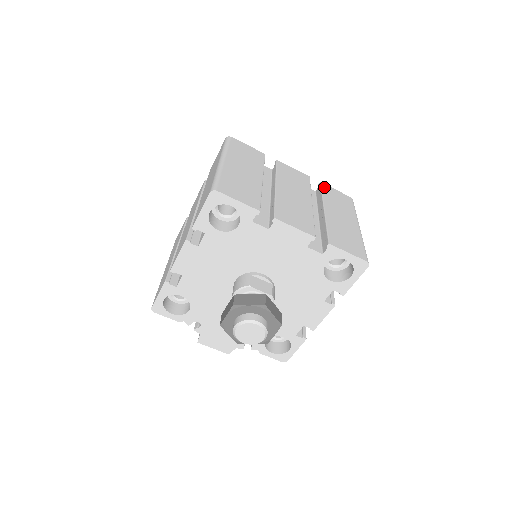
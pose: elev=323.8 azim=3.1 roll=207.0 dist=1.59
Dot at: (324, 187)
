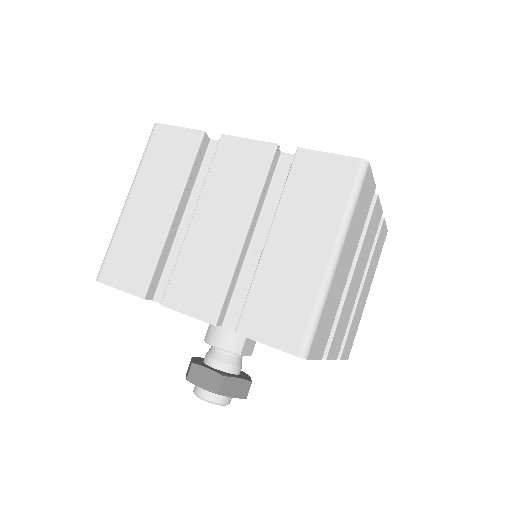
Dot at: (382, 229)
